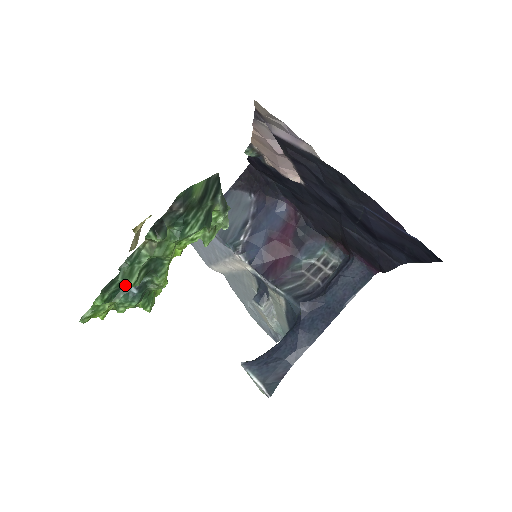
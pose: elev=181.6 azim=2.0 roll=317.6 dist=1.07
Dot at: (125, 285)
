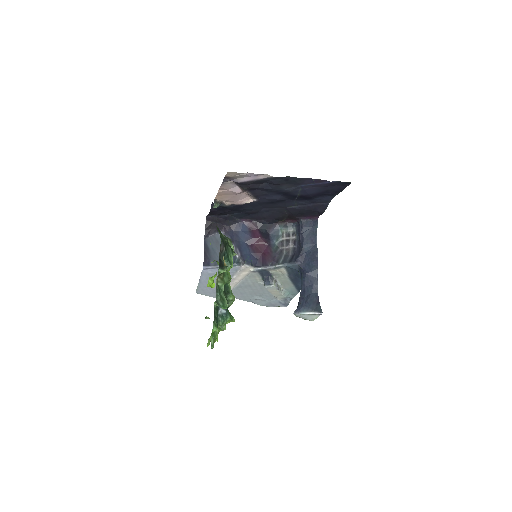
Dot at: (225, 306)
